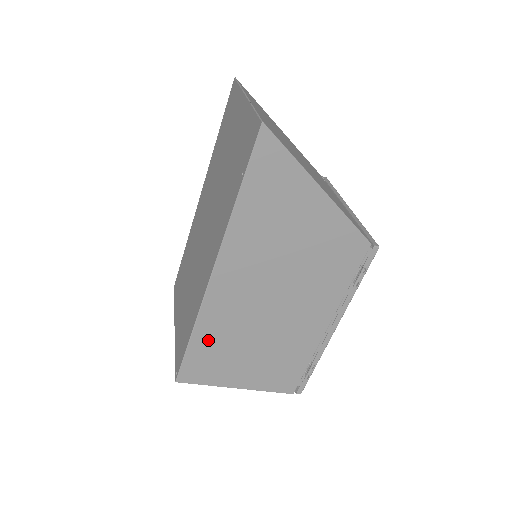
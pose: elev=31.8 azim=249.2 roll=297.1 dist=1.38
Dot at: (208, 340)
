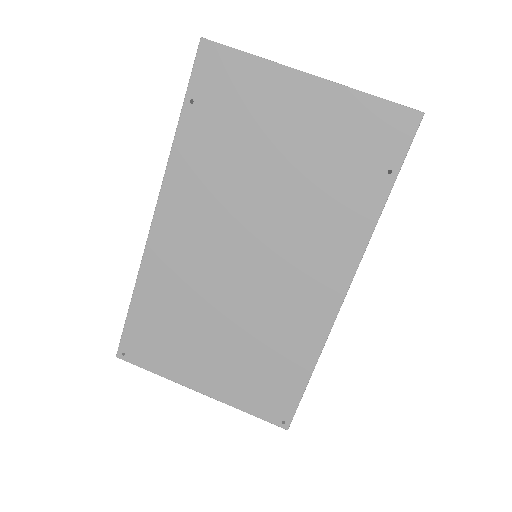
Dot at: occluded
